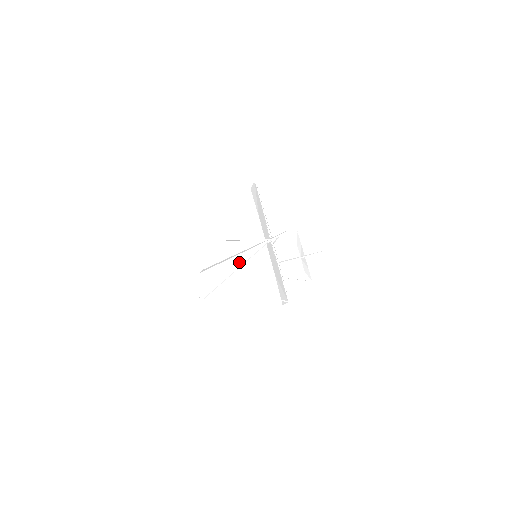
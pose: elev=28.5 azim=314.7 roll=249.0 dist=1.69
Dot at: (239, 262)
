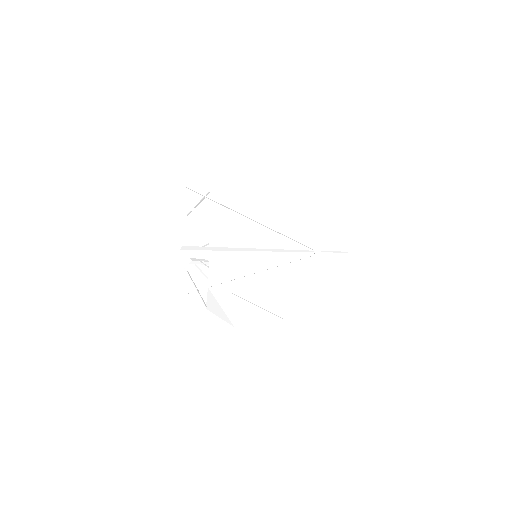
Dot at: (241, 257)
